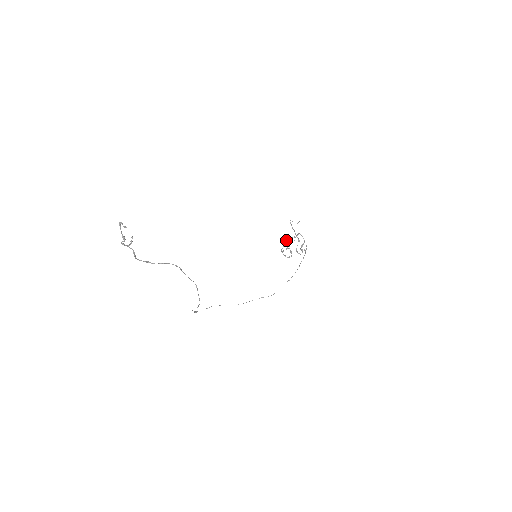
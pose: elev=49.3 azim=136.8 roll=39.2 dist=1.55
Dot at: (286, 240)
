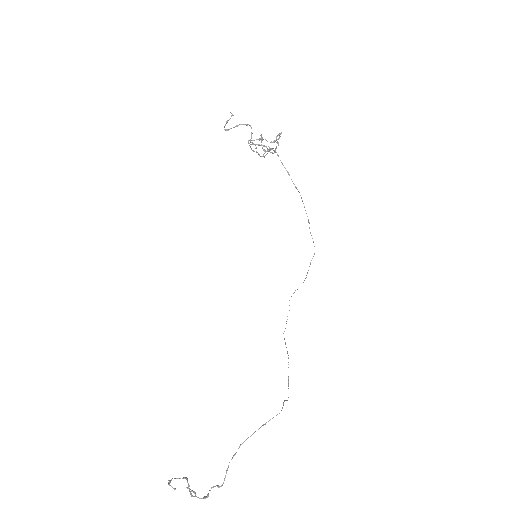
Dot at: occluded
